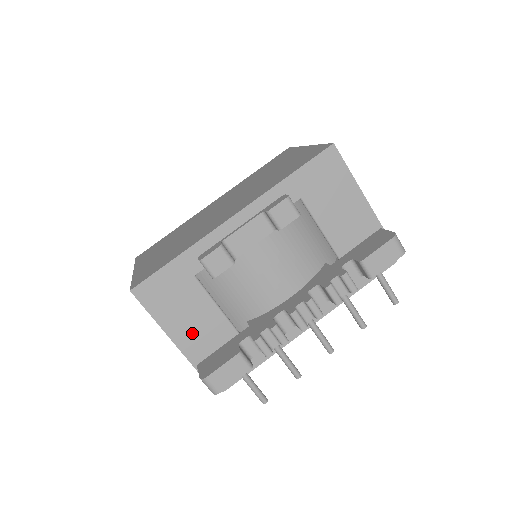
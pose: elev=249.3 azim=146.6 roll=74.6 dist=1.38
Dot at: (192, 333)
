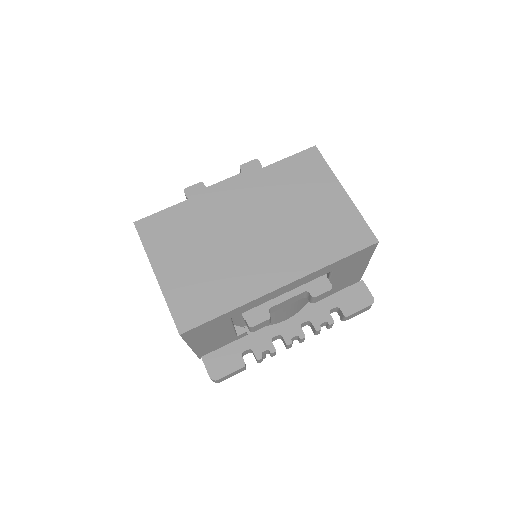
Dot at: (207, 342)
